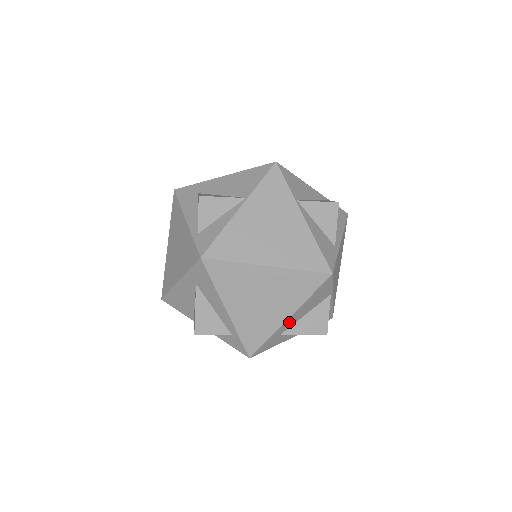
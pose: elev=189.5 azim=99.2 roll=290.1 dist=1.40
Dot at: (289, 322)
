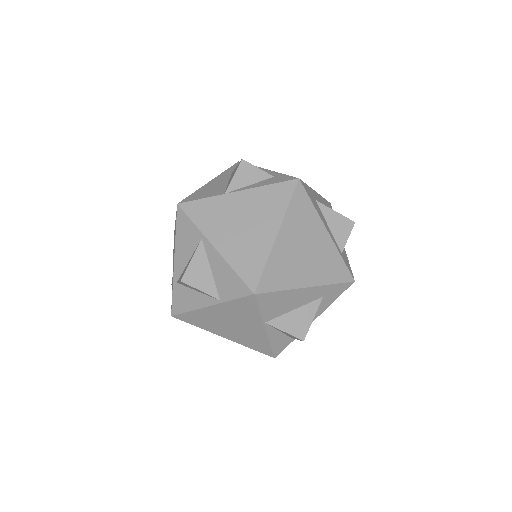
Dot at: (318, 198)
